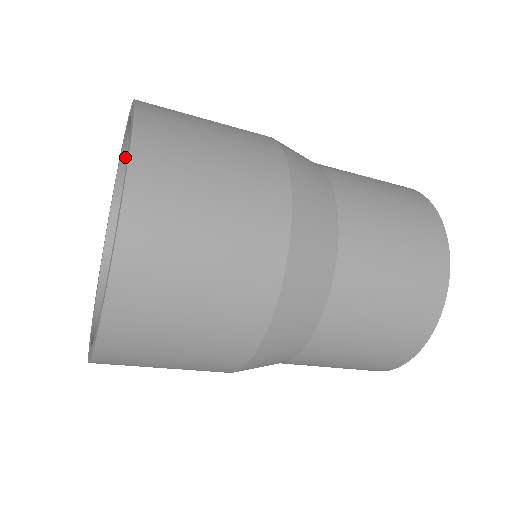
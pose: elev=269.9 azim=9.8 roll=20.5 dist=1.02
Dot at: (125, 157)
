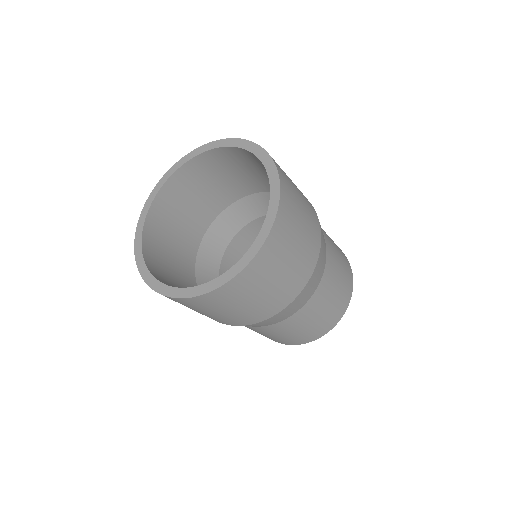
Dot at: (161, 191)
